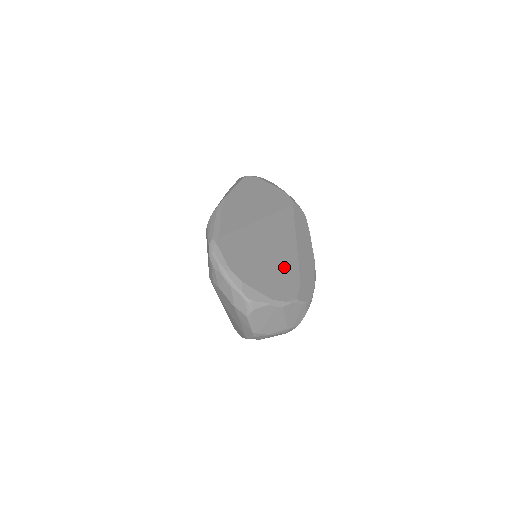
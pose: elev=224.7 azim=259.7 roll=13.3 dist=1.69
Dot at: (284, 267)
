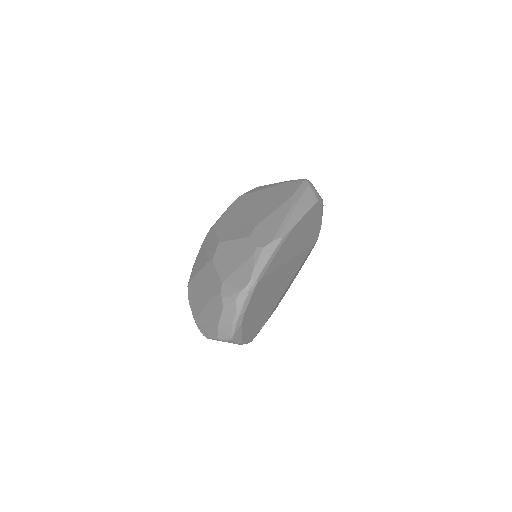
Dot at: (268, 310)
